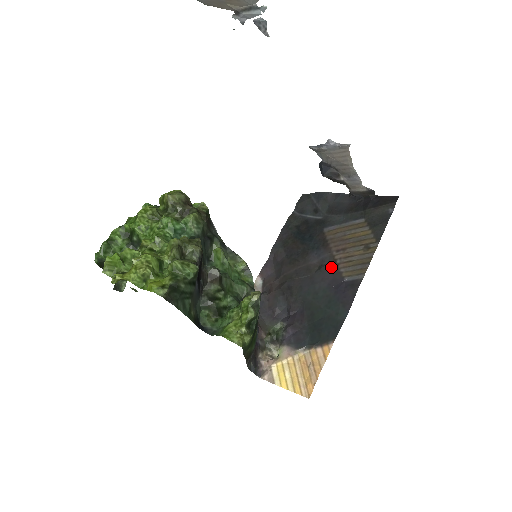
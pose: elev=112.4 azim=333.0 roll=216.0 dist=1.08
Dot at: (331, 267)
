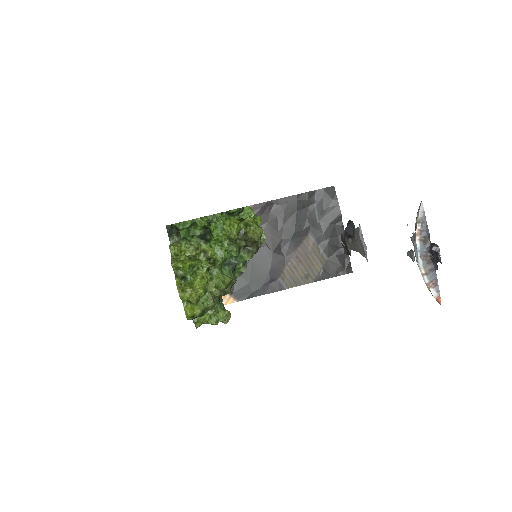
Dot at: (283, 262)
